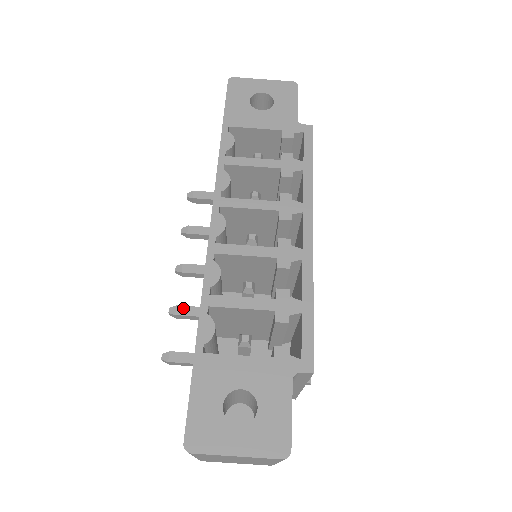
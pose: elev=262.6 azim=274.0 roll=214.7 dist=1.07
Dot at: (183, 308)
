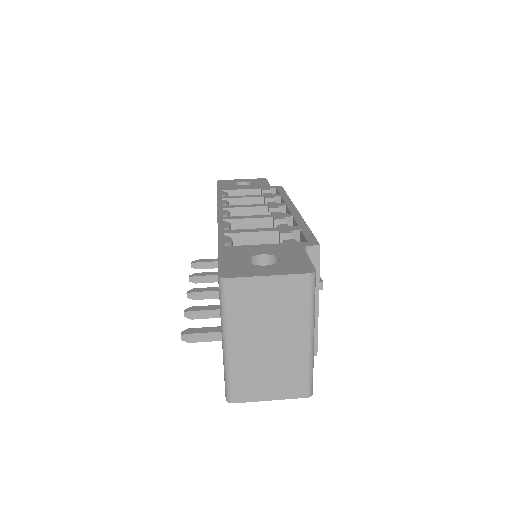
Dot at: (197, 307)
